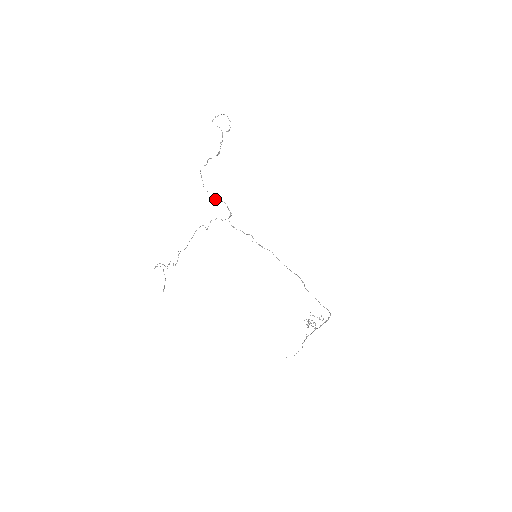
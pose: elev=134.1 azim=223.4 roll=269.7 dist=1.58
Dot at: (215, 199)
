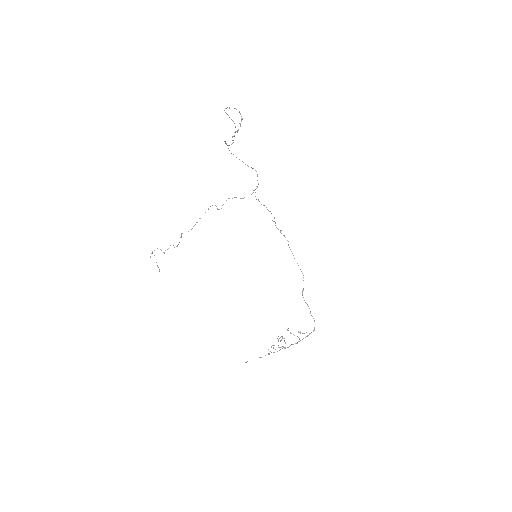
Dot at: (245, 164)
